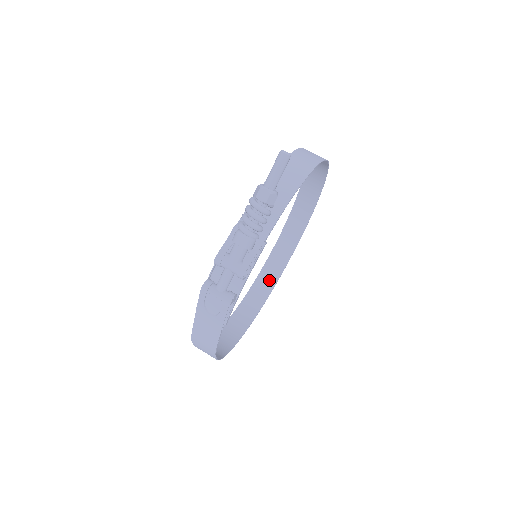
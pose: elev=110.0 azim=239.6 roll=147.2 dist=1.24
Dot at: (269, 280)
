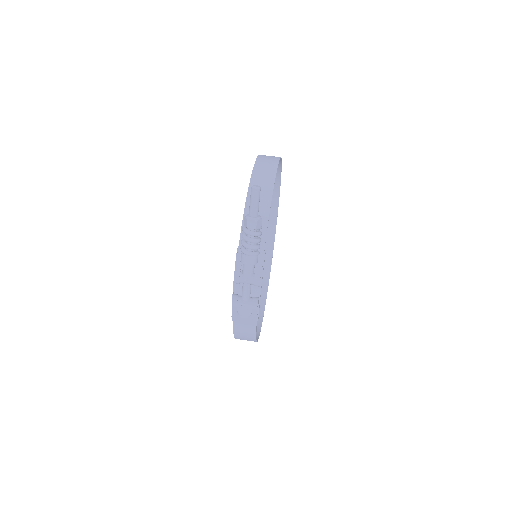
Dot at: (265, 257)
